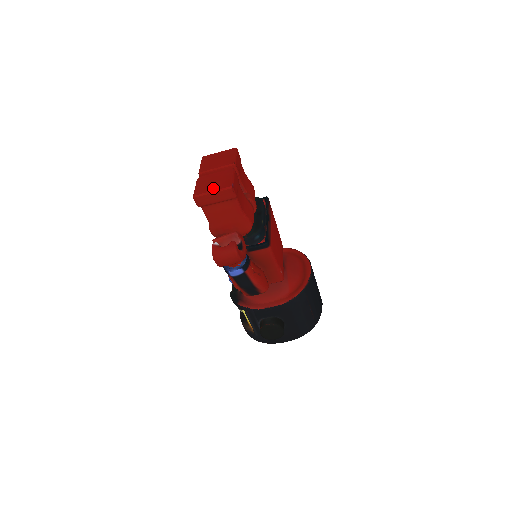
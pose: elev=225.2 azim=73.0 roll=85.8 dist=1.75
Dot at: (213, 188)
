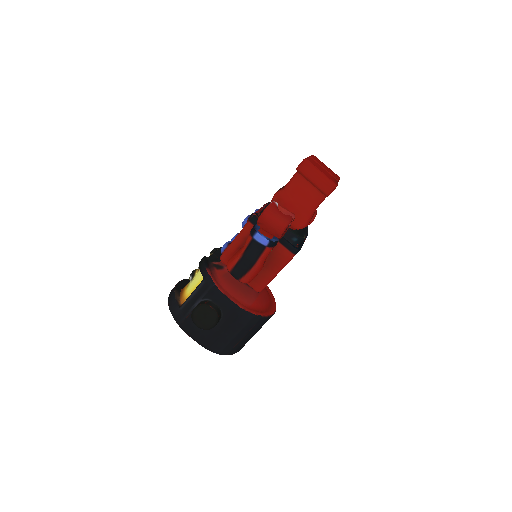
Dot at: occluded
